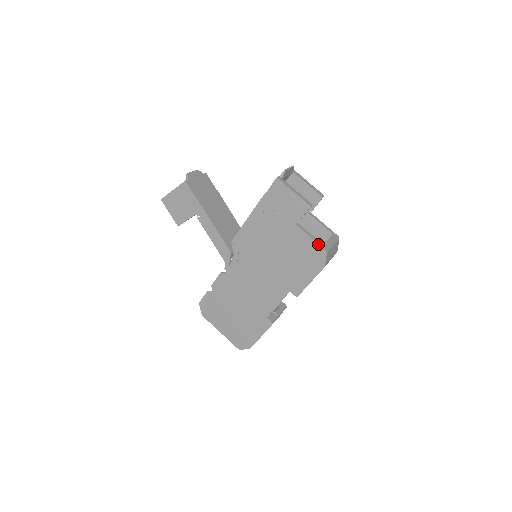
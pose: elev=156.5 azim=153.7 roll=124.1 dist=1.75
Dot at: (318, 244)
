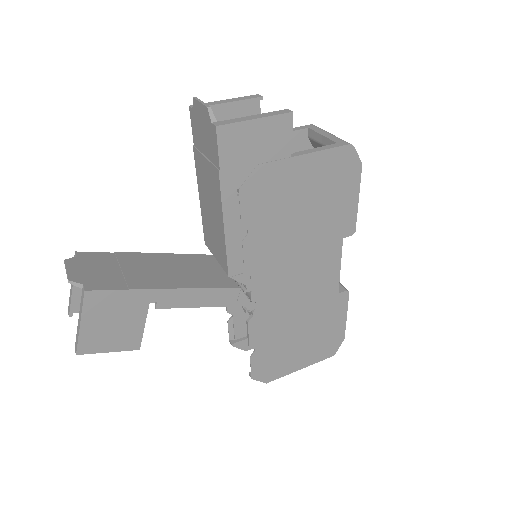
Dot at: (336, 148)
